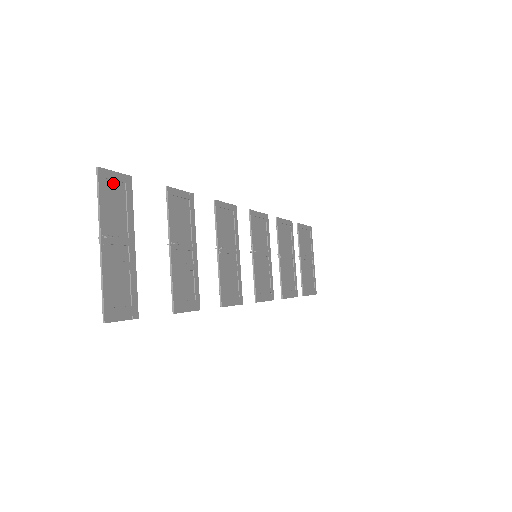
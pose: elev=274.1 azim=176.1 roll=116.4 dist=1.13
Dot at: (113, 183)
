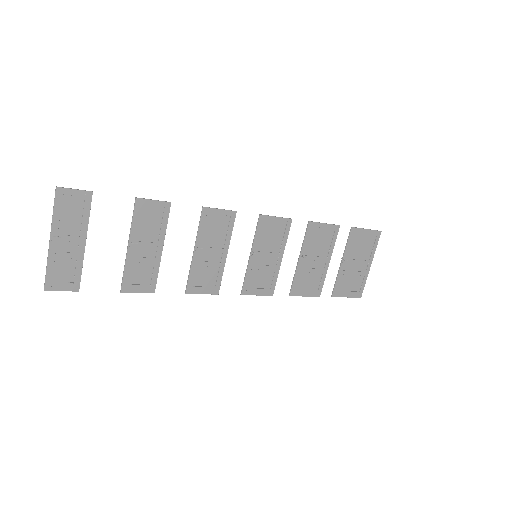
Dot at: (72, 197)
